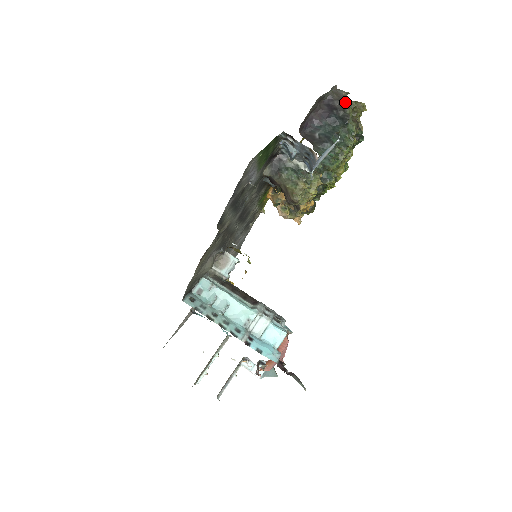
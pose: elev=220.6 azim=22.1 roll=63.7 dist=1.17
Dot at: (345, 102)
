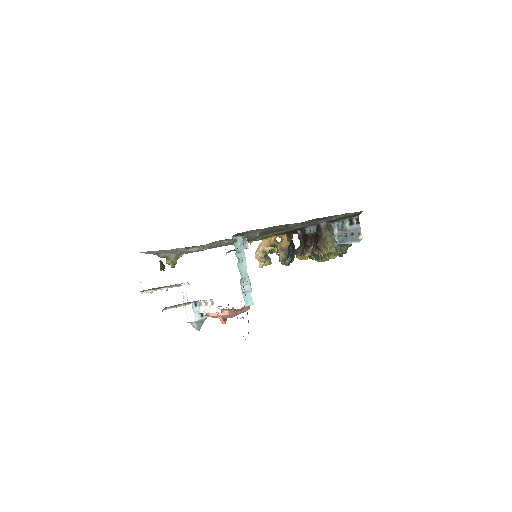
Dot at: occluded
